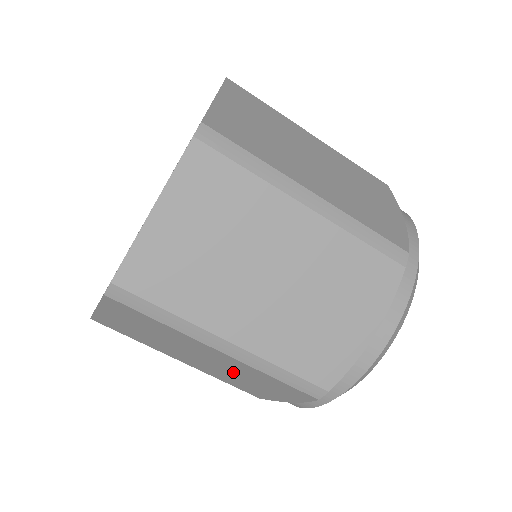
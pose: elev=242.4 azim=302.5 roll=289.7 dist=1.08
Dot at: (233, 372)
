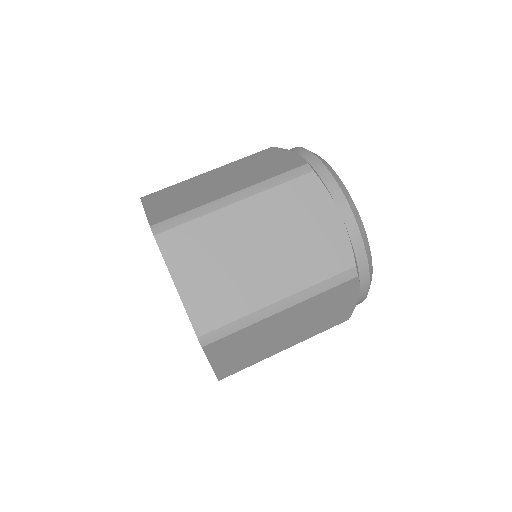
Dot at: (283, 233)
